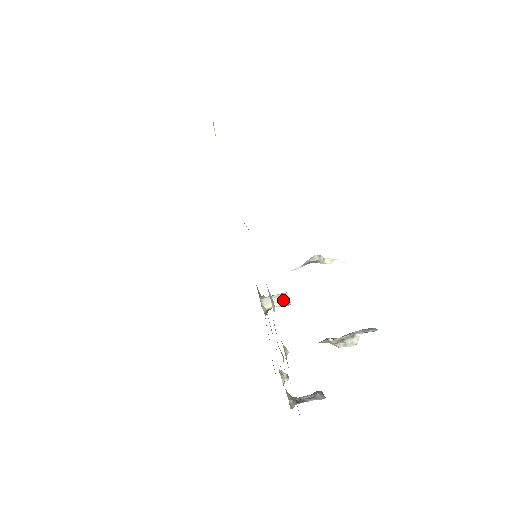
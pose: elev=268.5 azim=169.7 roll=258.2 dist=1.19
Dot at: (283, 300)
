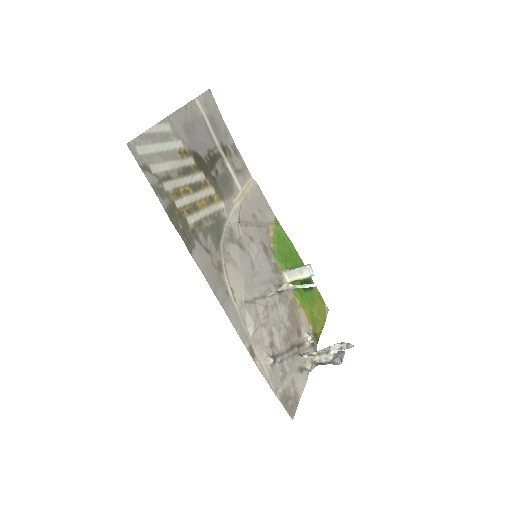
Dot at: (304, 273)
